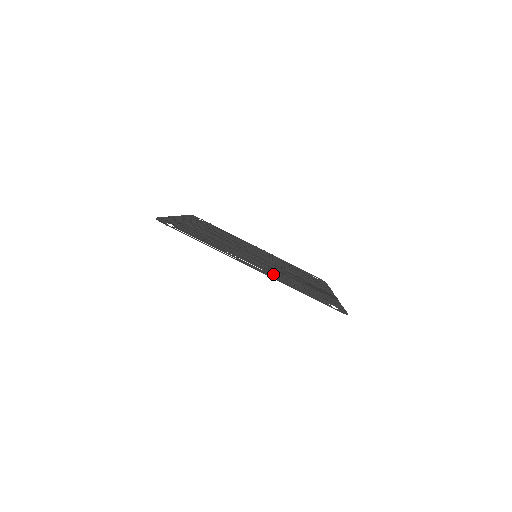
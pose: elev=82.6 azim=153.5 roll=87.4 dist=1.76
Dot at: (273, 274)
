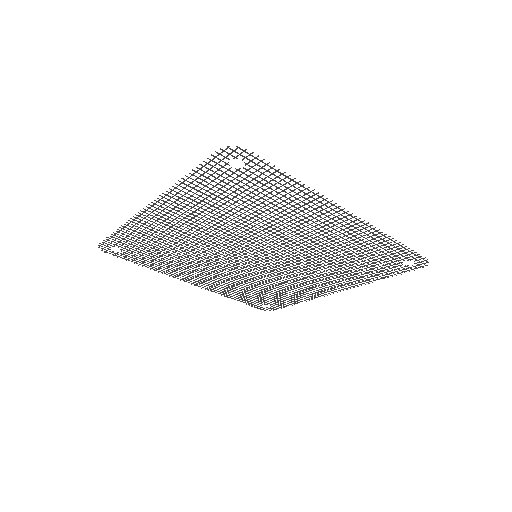
Dot at: (195, 211)
